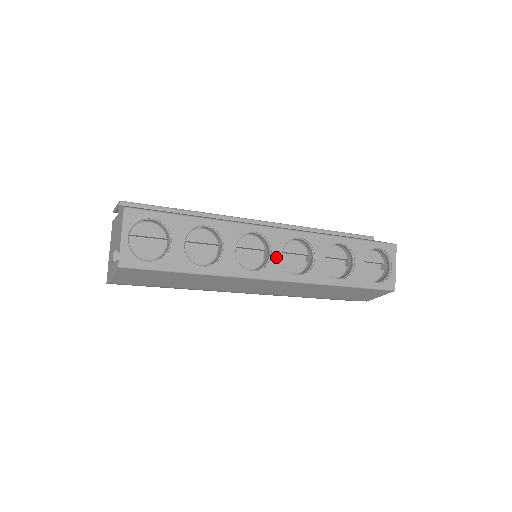
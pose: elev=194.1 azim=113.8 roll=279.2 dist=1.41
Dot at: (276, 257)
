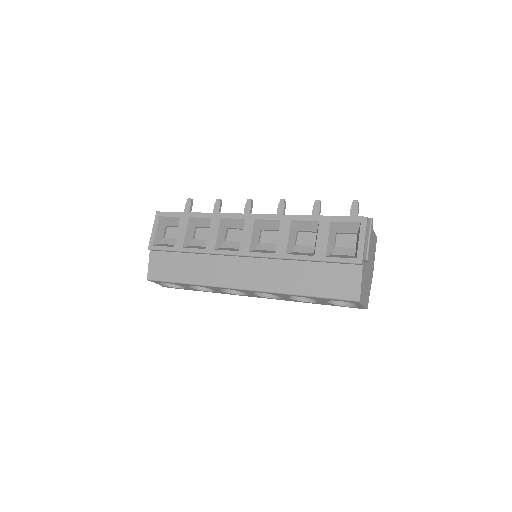
Dot at: (250, 294)
